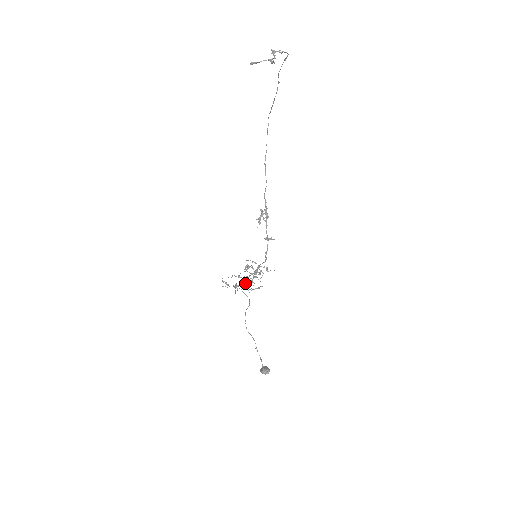
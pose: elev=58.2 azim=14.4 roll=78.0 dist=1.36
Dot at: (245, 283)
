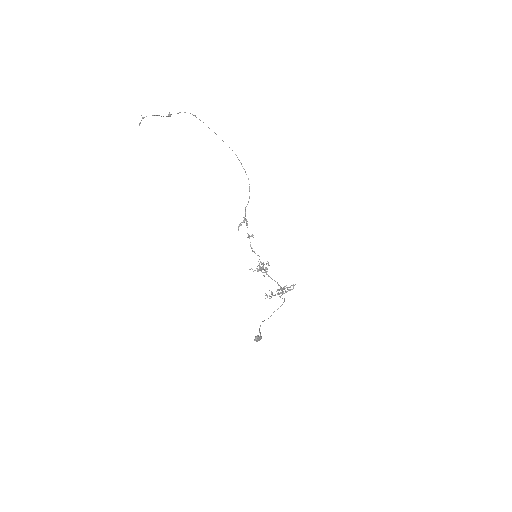
Dot at: (282, 291)
